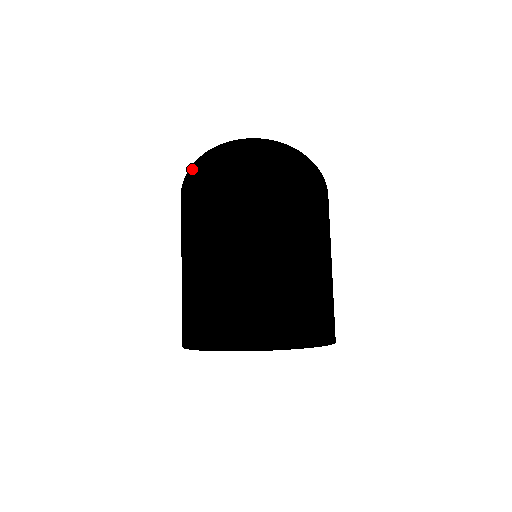
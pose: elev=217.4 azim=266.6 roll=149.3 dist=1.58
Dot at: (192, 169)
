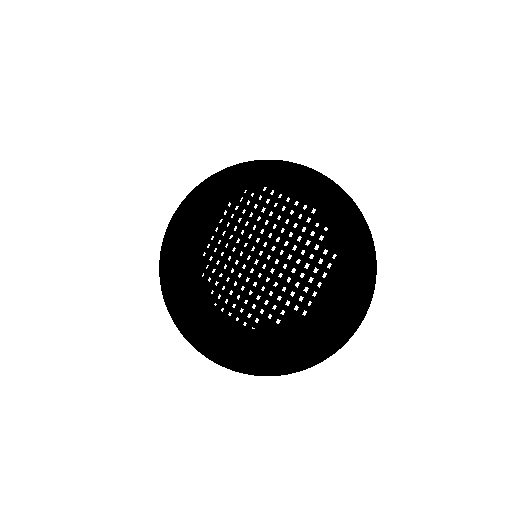
Dot at: occluded
